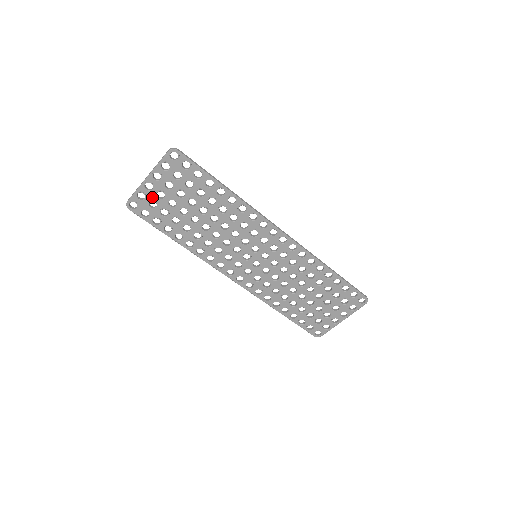
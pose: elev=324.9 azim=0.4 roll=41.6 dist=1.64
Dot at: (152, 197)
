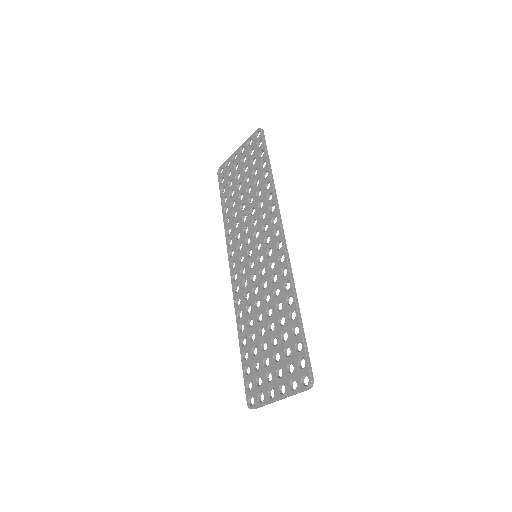
Dot at: (232, 167)
